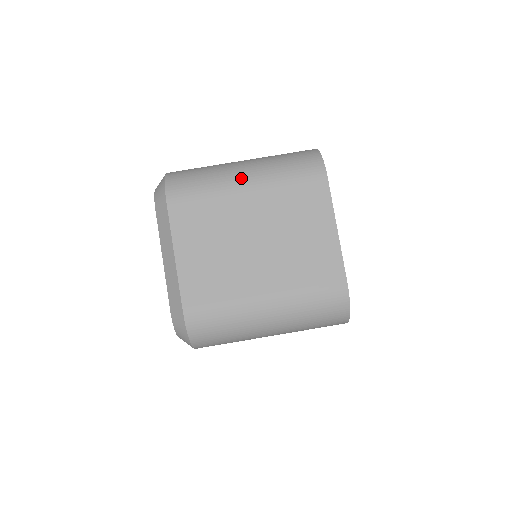
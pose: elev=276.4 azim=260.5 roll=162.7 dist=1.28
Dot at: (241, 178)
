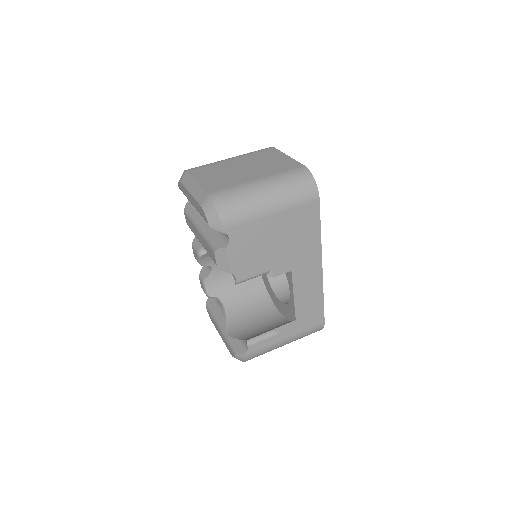
Dot at: occluded
